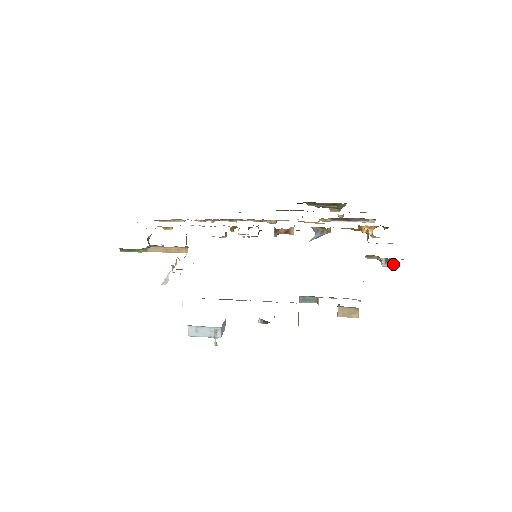
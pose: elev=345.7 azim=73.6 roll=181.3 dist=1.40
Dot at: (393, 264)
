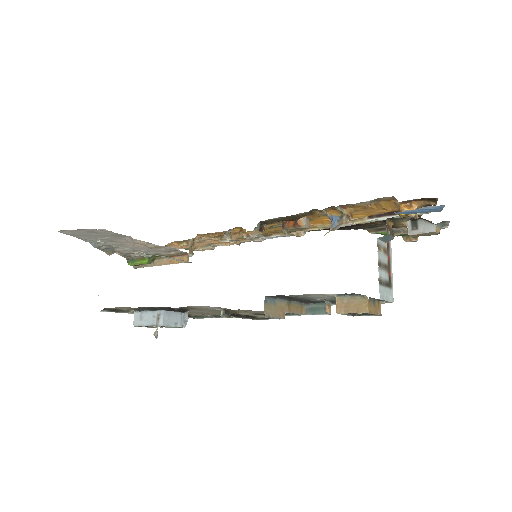
Dot at: (425, 228)
